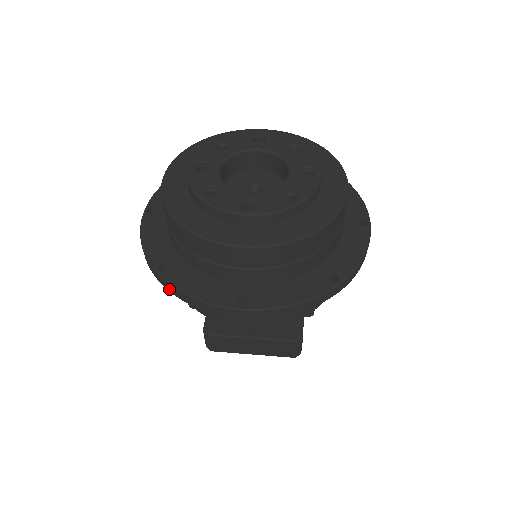
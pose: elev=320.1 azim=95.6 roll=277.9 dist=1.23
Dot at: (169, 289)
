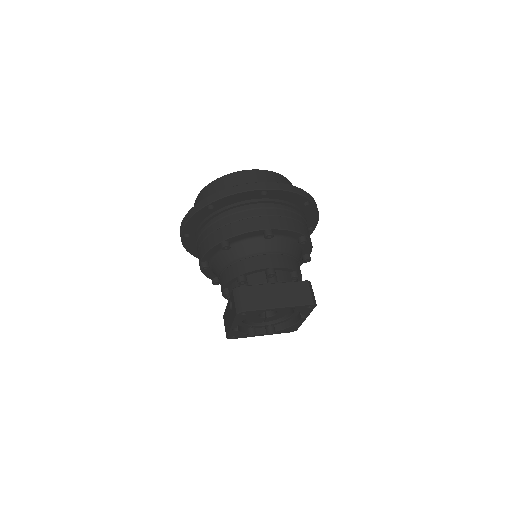
Dot at: (216, 197)
